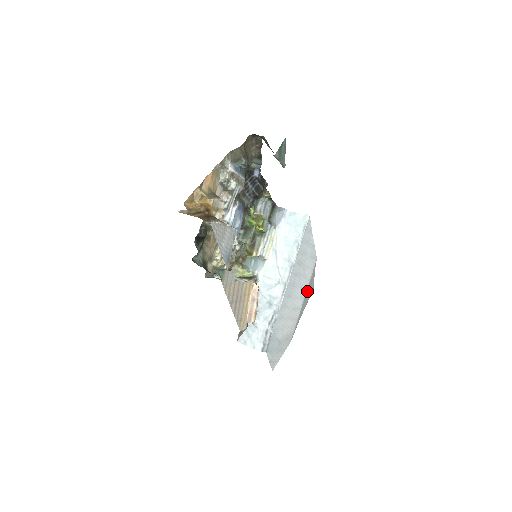
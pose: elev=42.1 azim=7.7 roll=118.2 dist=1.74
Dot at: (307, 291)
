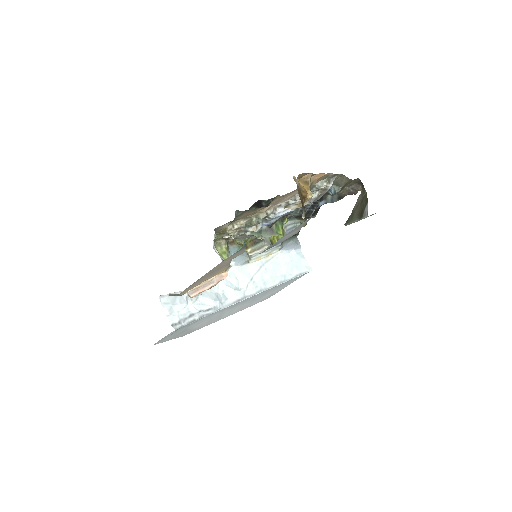
Dot at: occluded
